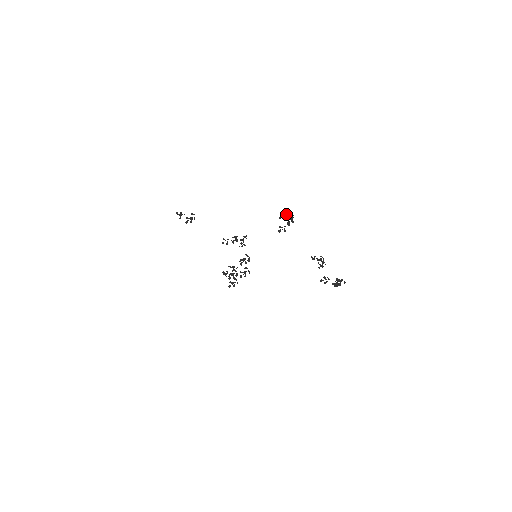
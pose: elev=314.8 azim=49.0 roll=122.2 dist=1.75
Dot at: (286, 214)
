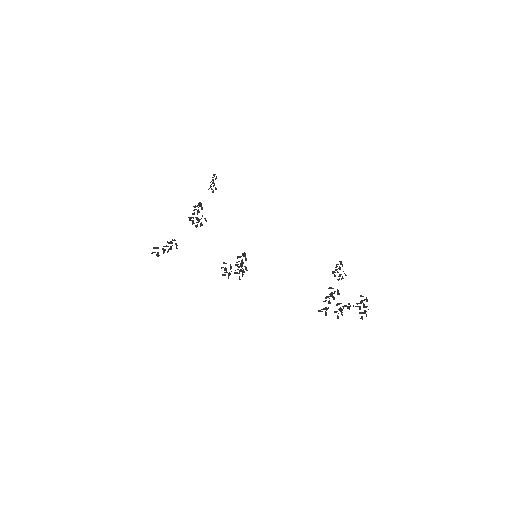
Dot at: (330, 294)
